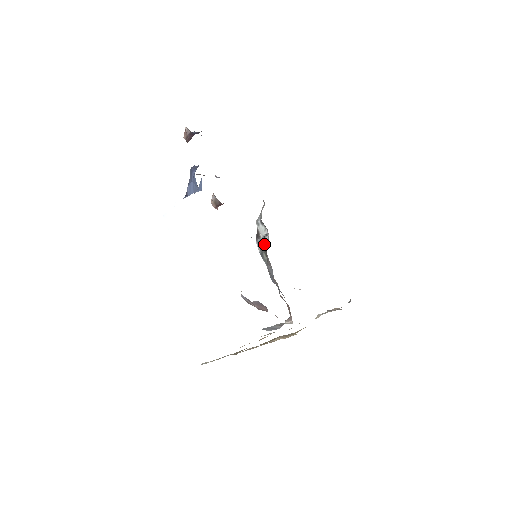
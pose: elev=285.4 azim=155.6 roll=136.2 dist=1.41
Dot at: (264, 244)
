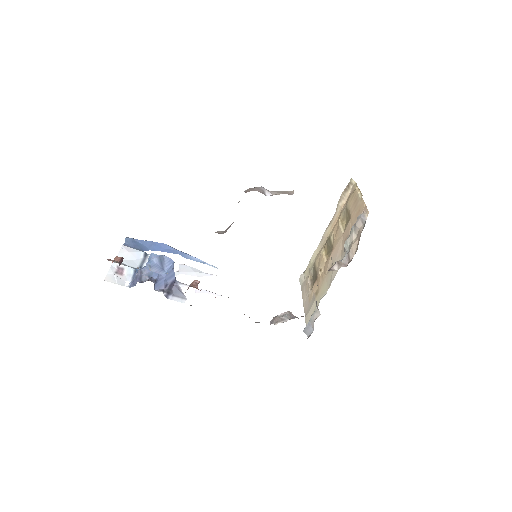
Dot at: occluded
